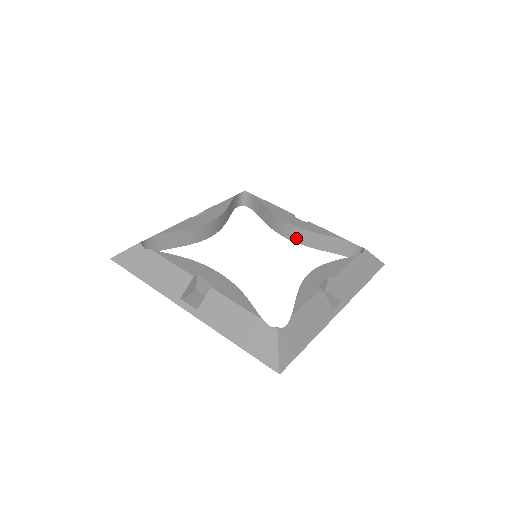
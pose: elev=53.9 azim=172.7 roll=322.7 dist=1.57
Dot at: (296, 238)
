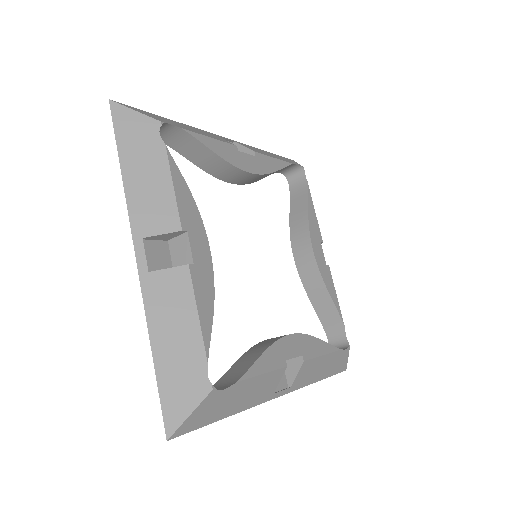
Dot at: (303, 268)
